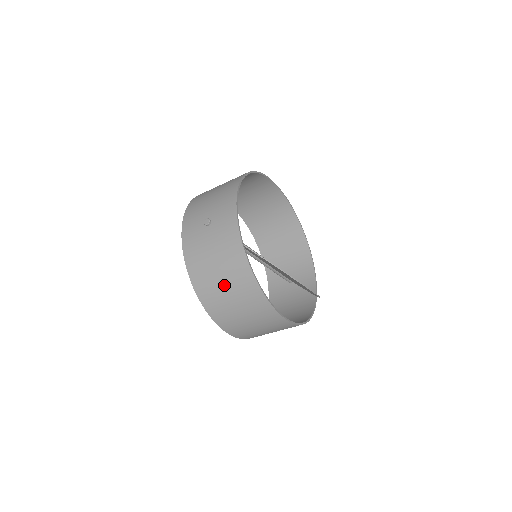
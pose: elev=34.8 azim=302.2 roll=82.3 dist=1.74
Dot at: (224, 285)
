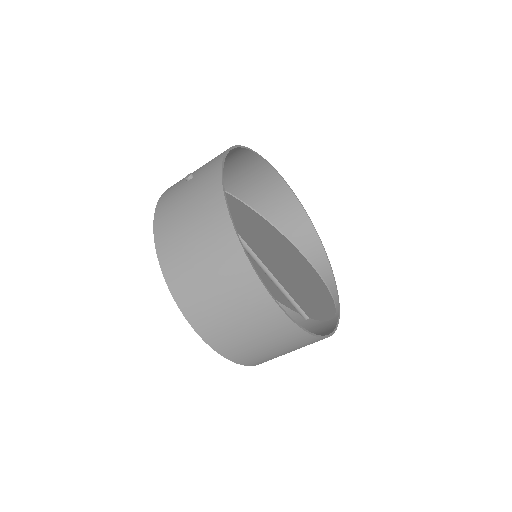
Dot at: (193, 241)
